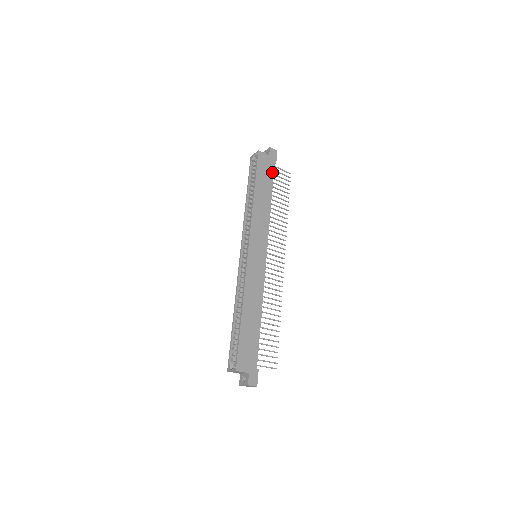
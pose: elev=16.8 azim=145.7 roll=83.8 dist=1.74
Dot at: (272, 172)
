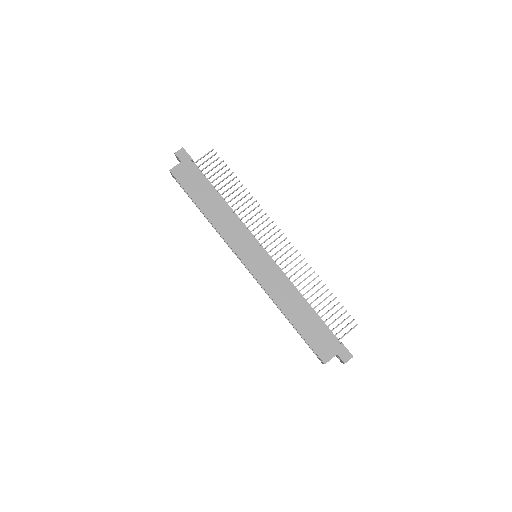
Dot at: (197, 172)
